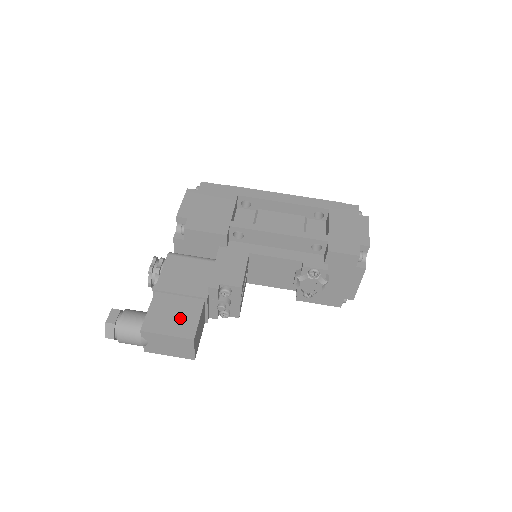
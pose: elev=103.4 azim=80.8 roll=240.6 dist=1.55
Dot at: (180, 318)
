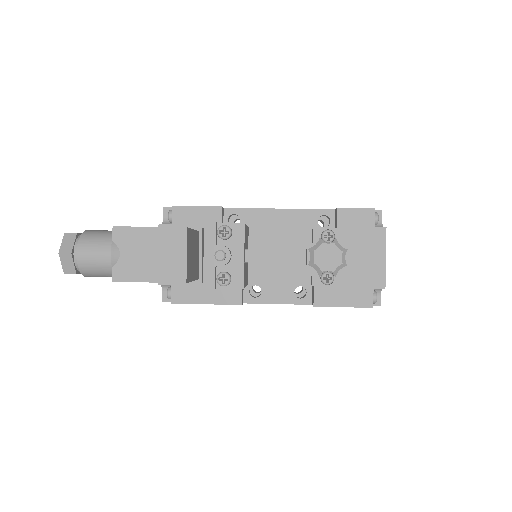
Dot at: occluded
